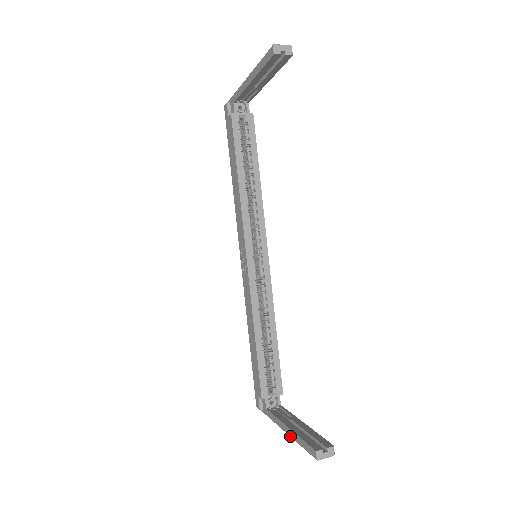
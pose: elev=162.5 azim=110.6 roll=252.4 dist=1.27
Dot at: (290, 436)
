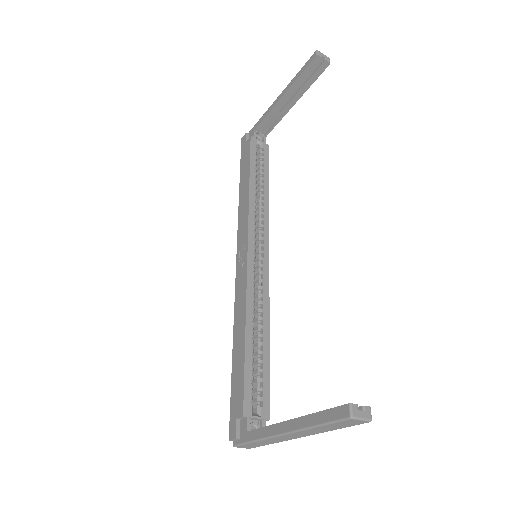
Dot at: (295, 429)
